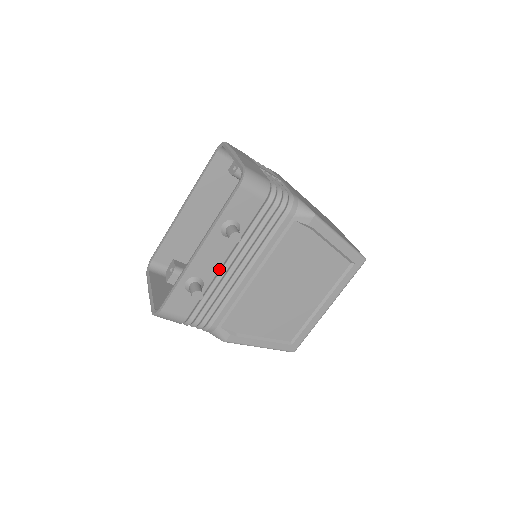
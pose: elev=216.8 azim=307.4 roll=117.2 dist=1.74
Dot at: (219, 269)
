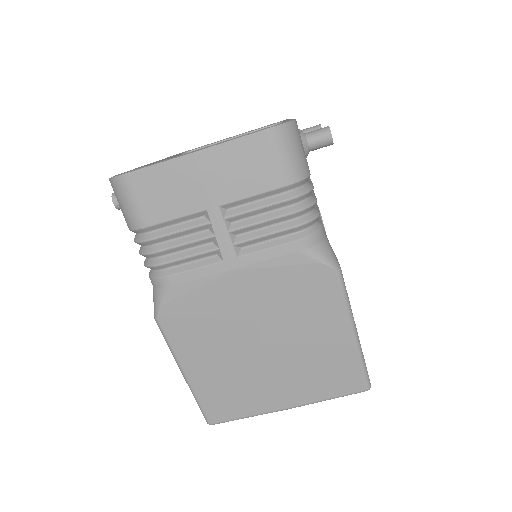
Dot at: occluded
